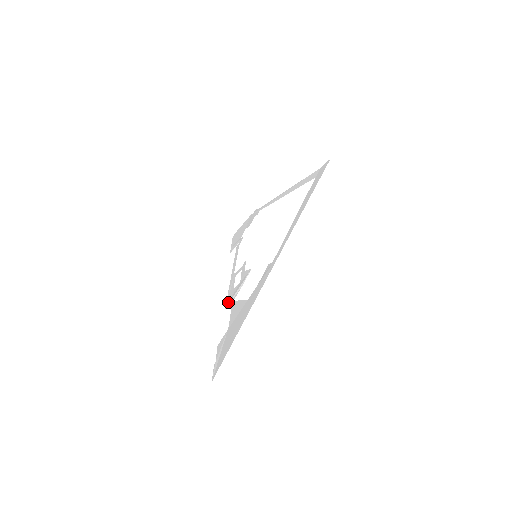
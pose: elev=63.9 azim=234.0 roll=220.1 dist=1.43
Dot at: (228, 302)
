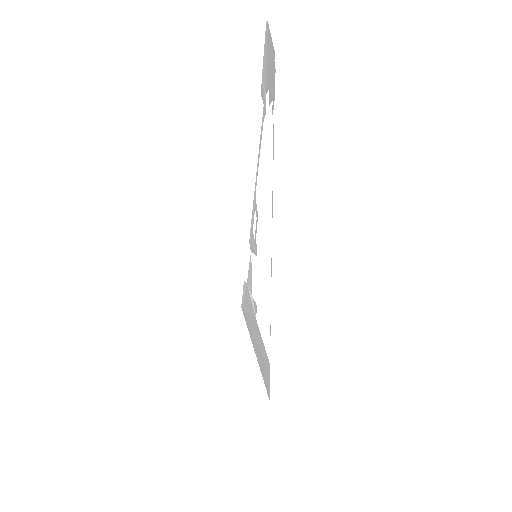
Dot at: (250, 240)
